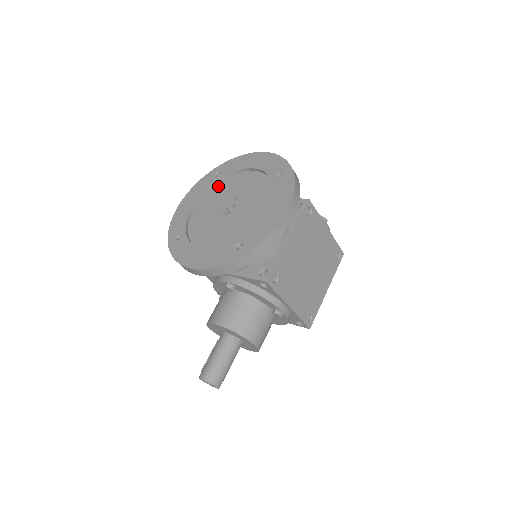
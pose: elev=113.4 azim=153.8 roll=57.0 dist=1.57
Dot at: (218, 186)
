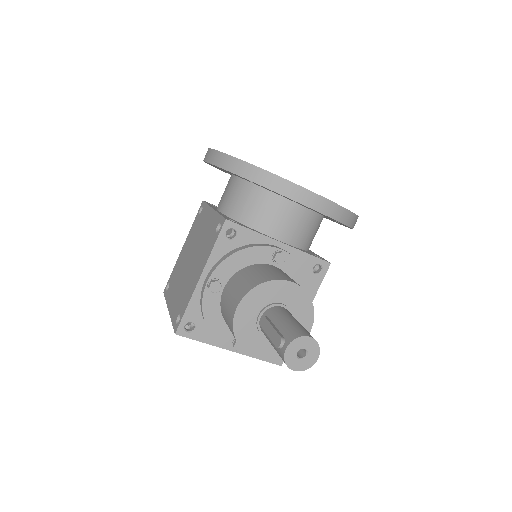
Dot at: occluded
